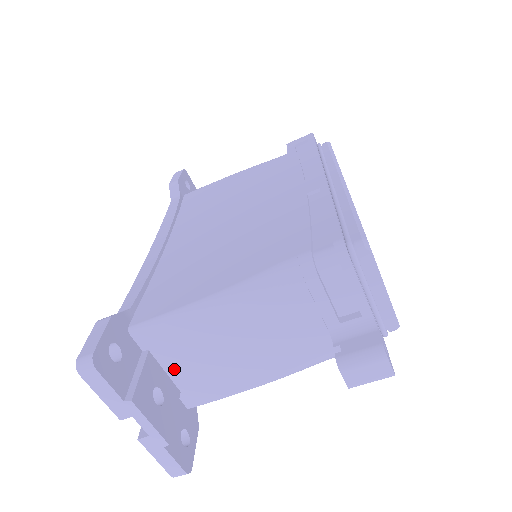
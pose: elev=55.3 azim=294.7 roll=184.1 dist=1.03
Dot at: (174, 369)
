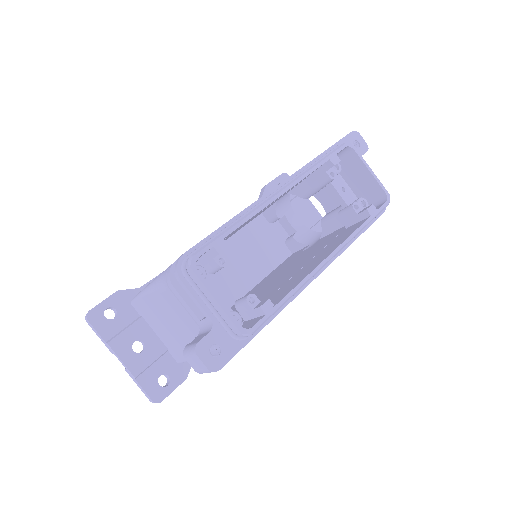
Dot at: (157, 332)
